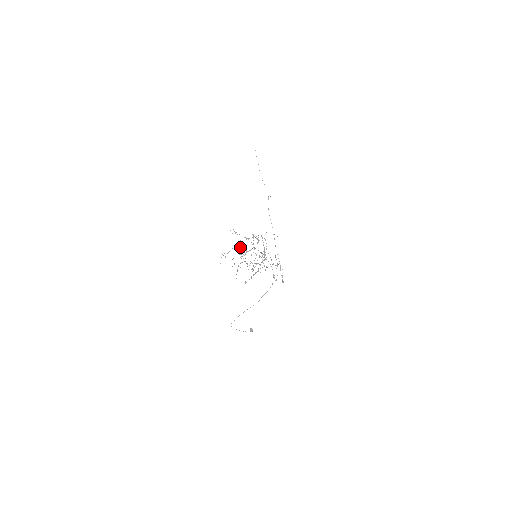
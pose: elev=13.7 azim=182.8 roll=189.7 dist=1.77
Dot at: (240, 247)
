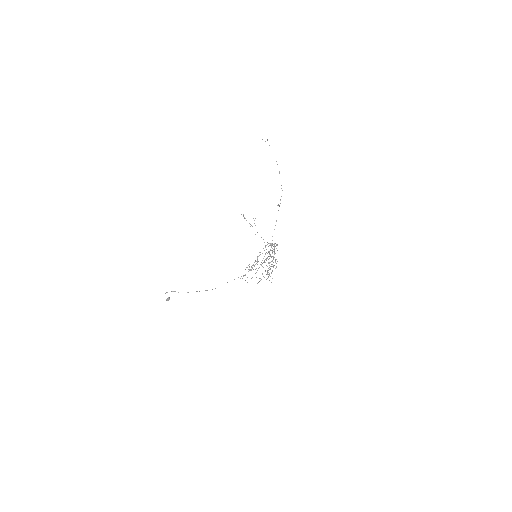
Dot at: (275, 253)
